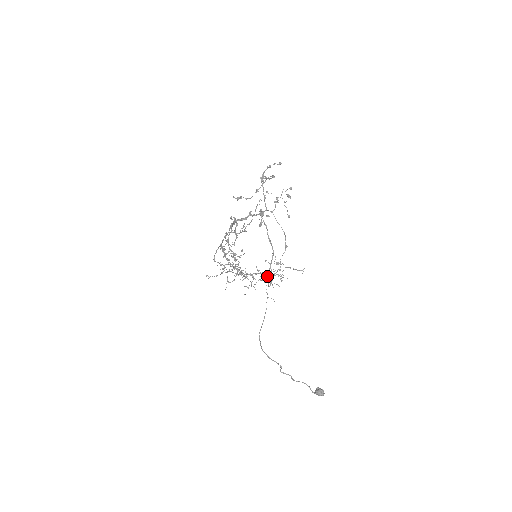
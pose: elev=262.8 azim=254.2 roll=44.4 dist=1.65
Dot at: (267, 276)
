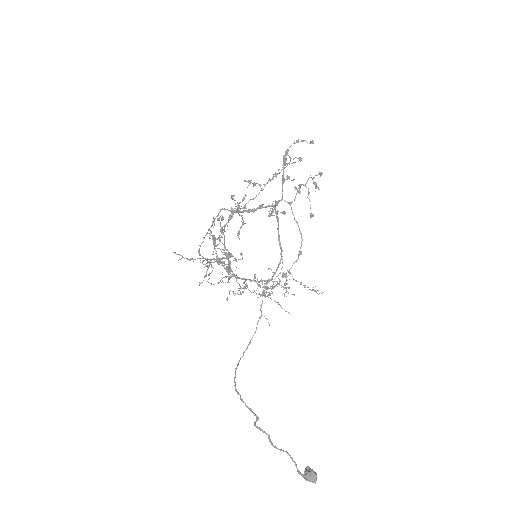
Dot at: (266, 288)
